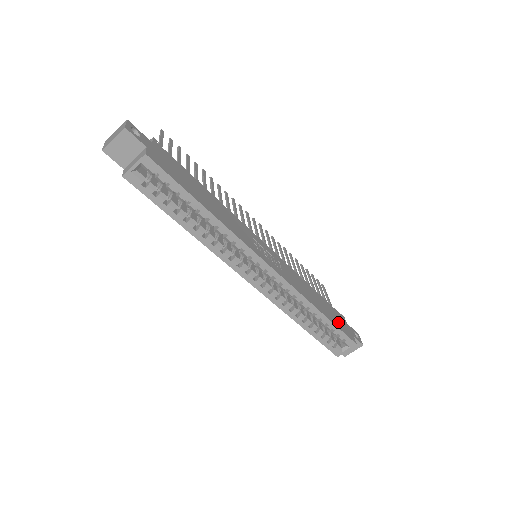
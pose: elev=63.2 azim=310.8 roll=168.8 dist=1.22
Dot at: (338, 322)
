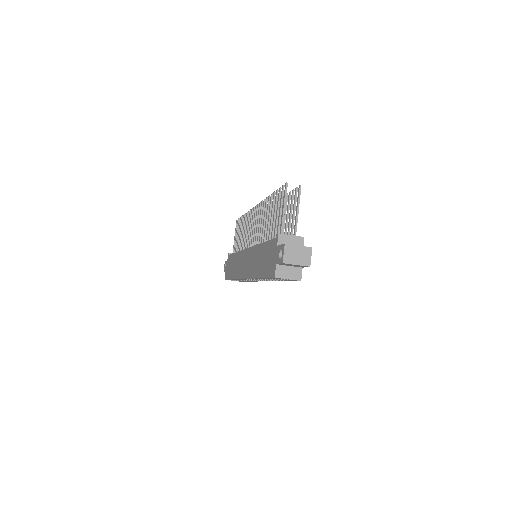
Dot at: occluded
